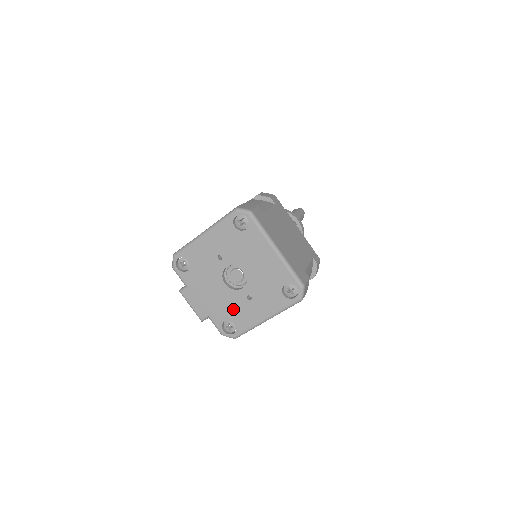
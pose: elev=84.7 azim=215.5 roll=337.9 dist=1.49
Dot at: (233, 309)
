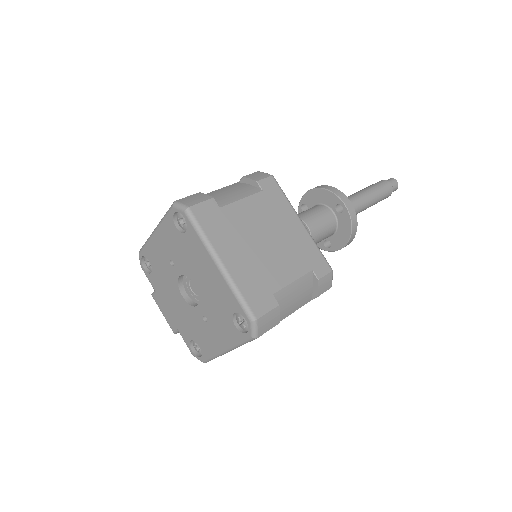
Dot at: (195, 328)
